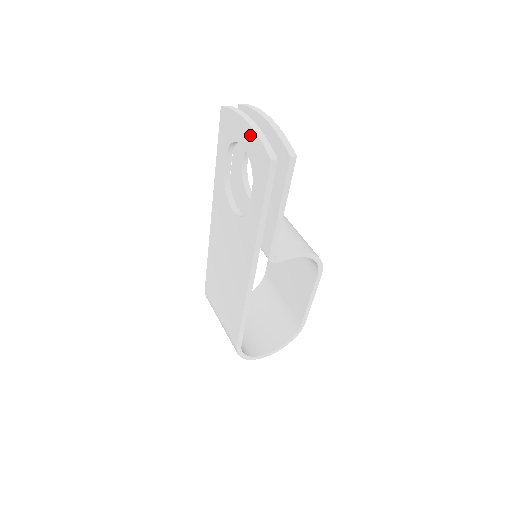
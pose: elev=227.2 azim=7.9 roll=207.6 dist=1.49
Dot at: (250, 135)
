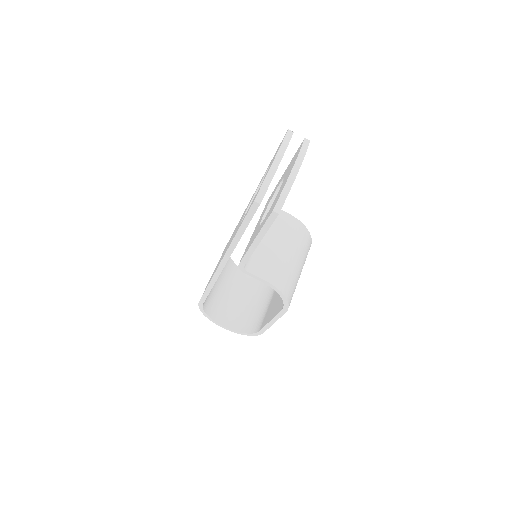
Dot at: occluded
